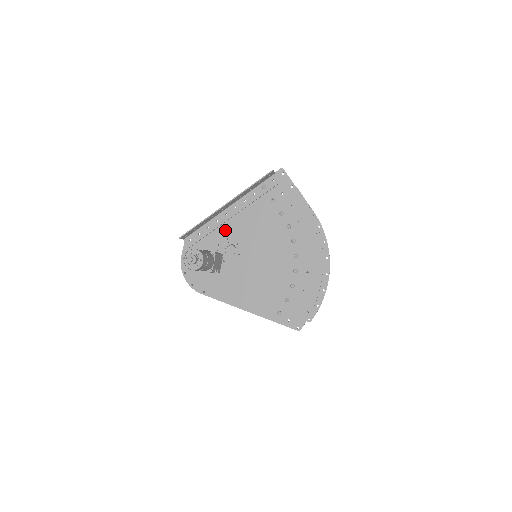
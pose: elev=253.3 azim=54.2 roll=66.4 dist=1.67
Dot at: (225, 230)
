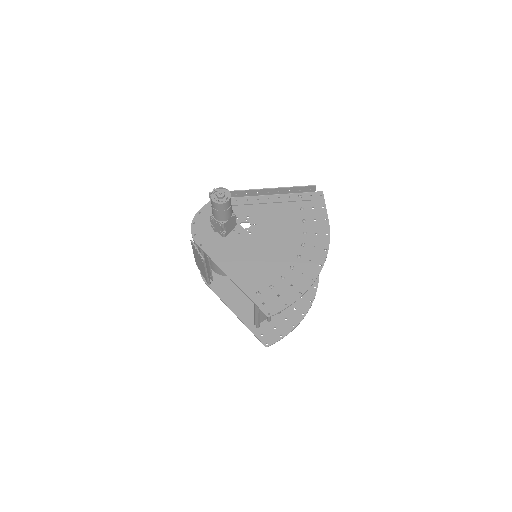
Dot at: (250, 210)
